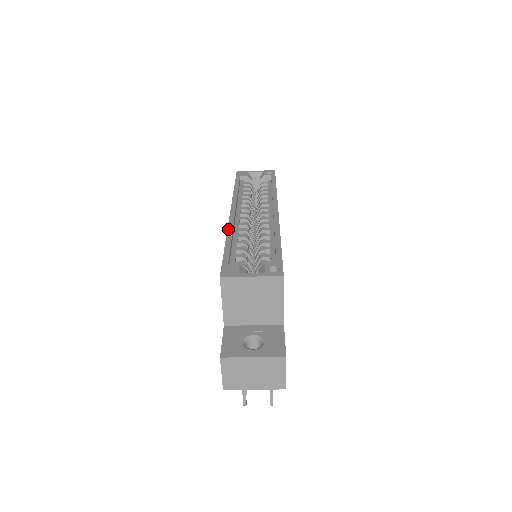
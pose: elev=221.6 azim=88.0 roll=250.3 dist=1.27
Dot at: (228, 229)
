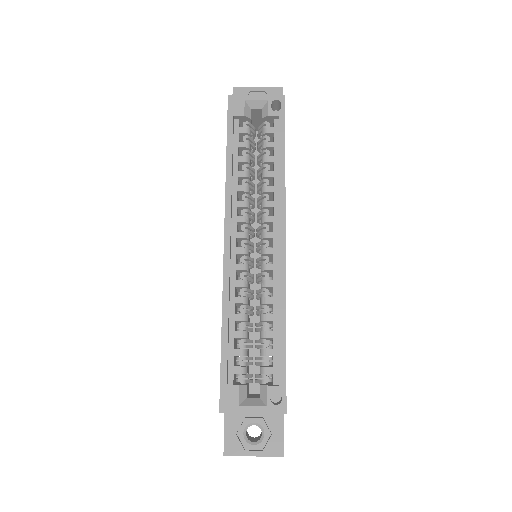
Dot at: (223, 296)
